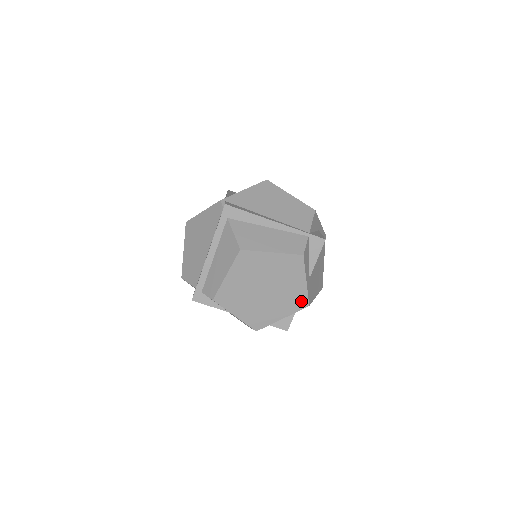
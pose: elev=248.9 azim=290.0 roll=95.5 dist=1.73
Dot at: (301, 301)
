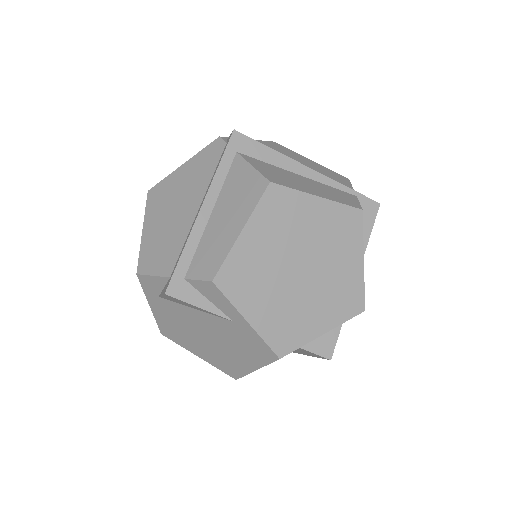
Dot at: (354, 299)
